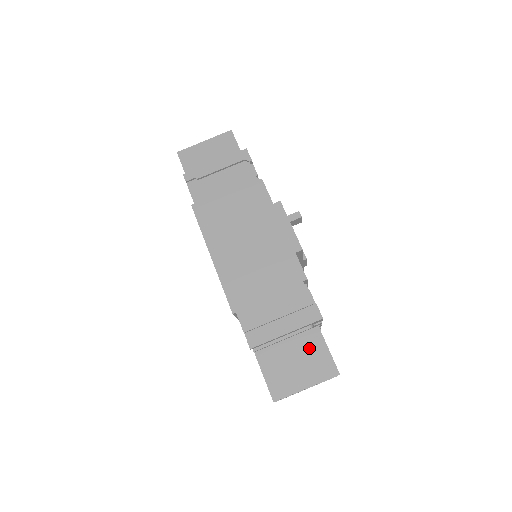
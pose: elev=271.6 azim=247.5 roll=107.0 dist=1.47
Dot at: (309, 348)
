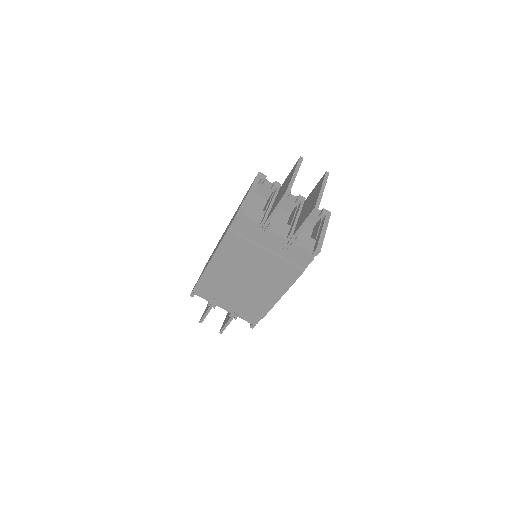
Dot at: occluded
